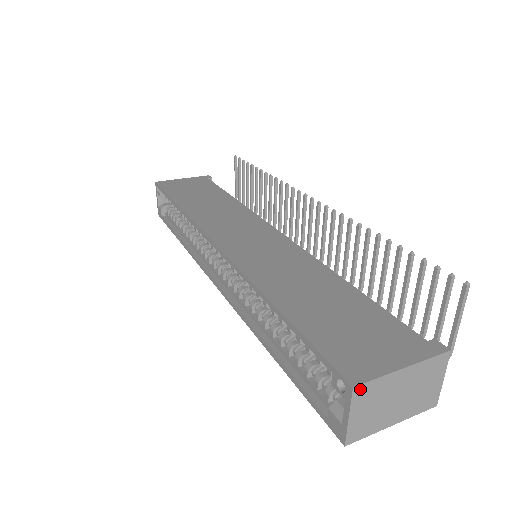
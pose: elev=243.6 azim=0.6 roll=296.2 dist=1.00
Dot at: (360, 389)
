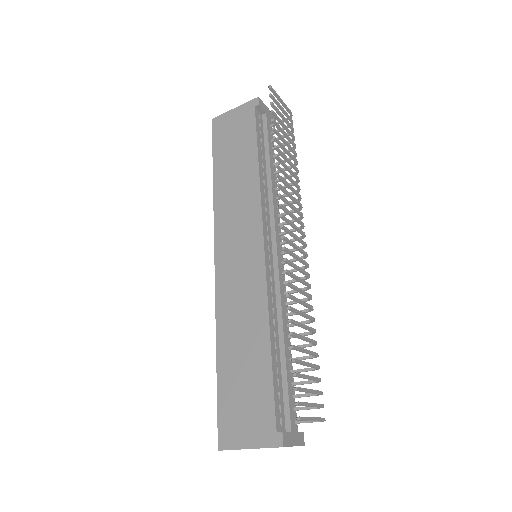
Dot at: occluded
